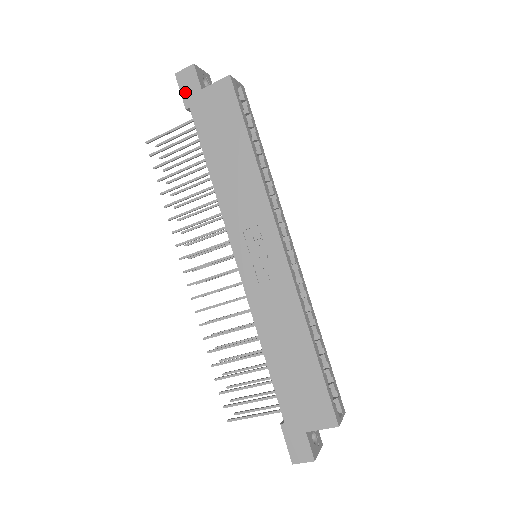
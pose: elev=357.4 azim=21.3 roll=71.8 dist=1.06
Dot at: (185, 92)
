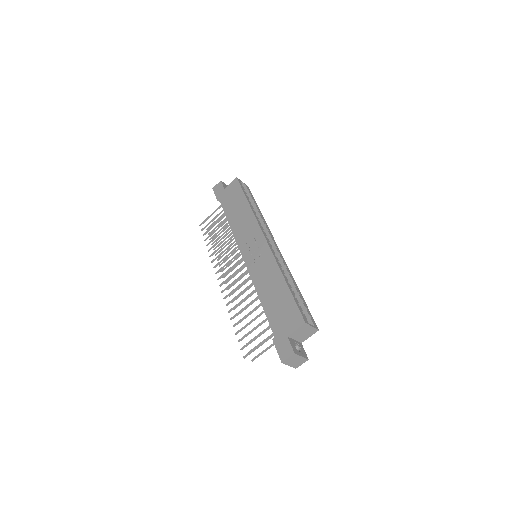
Dot at: (217, 193)
